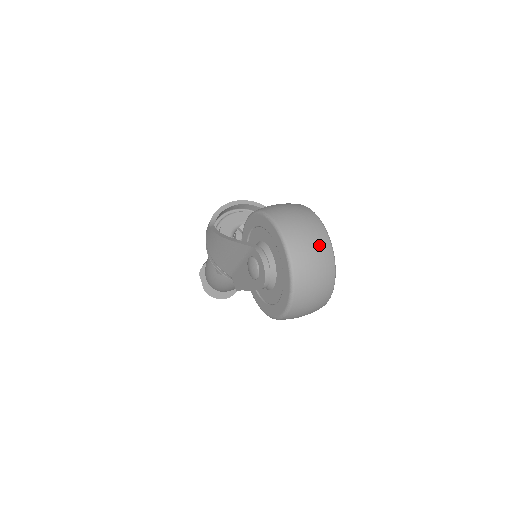
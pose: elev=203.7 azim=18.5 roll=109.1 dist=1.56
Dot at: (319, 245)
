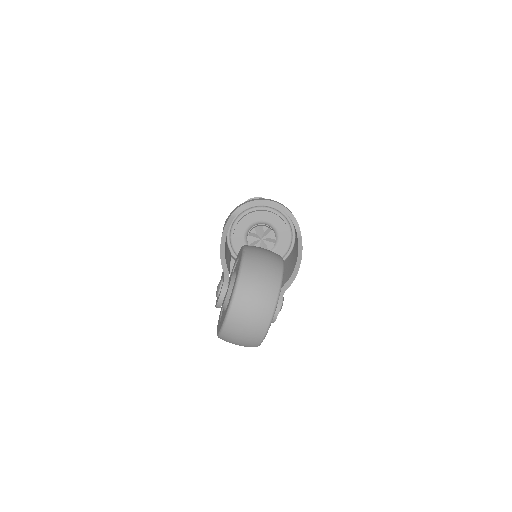
Dot at: (255, 325)
